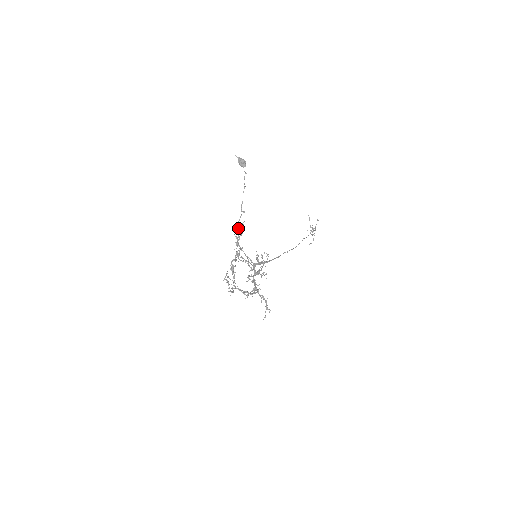
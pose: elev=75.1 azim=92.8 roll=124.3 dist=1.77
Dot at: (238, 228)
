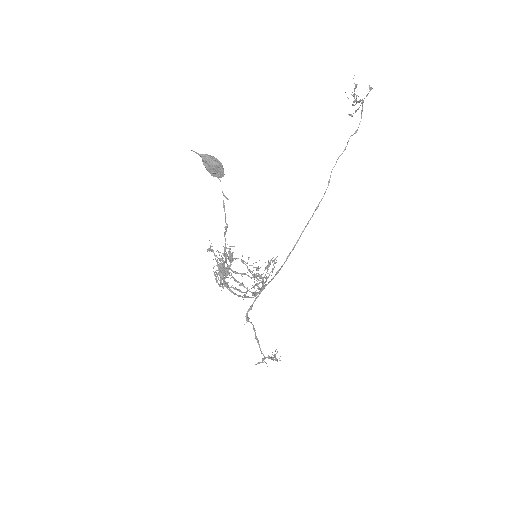
Dot at: occluded
